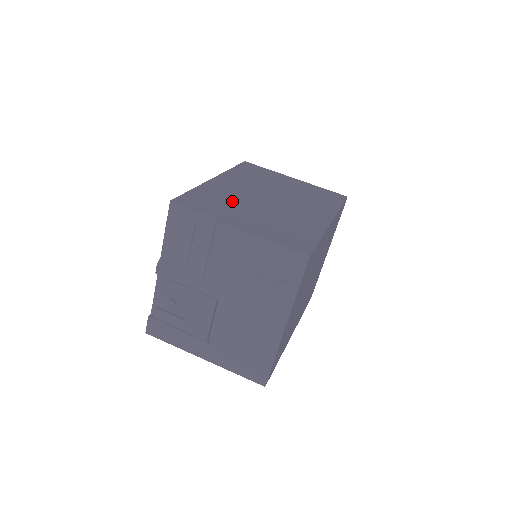
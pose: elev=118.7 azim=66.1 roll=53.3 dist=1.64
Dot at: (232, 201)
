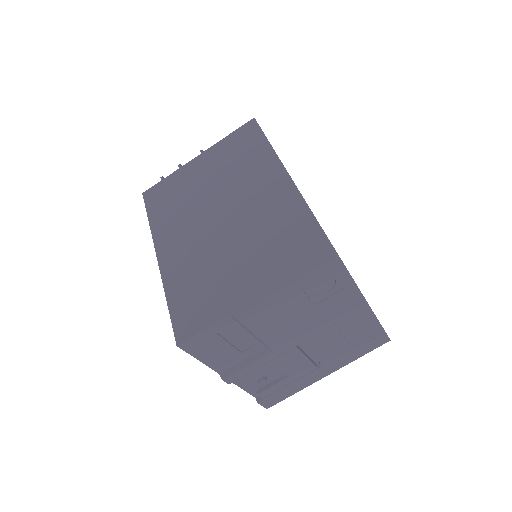
Dot at: (207, 270)
